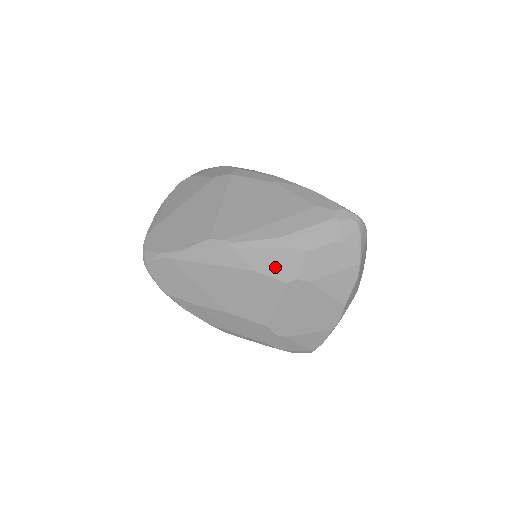
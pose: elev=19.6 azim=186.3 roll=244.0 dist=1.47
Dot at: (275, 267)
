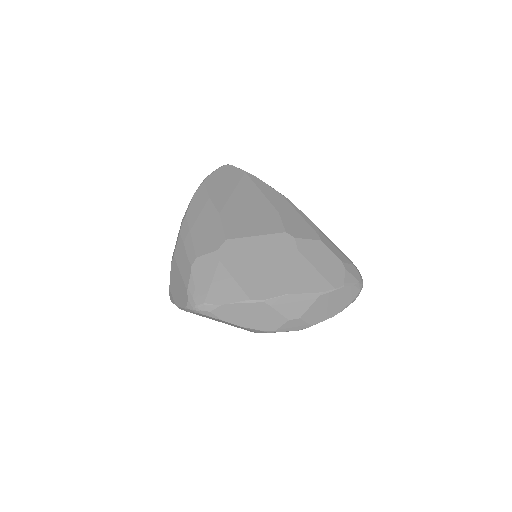
Dot at: (292, 224)
